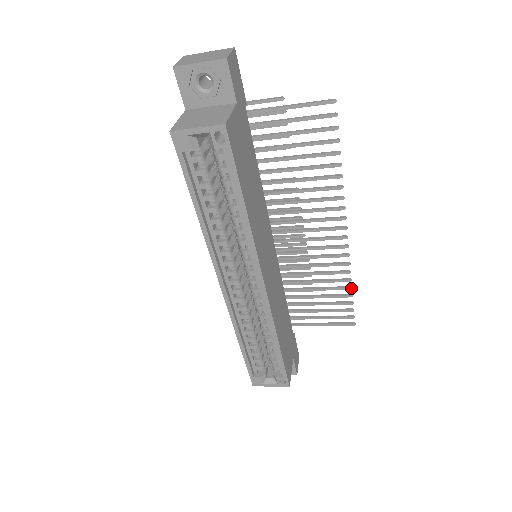
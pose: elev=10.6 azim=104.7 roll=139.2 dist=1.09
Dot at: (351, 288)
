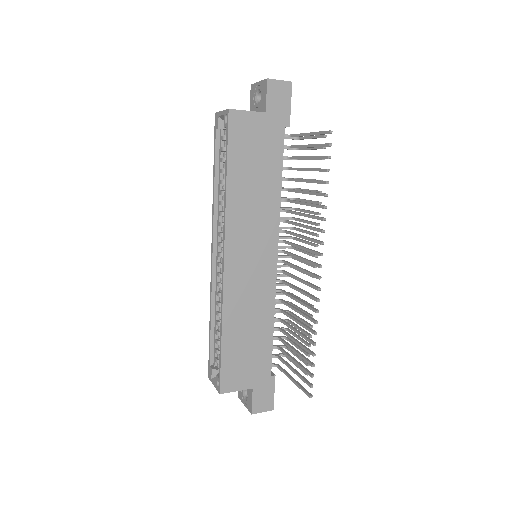
Dot at: (314, 344)
